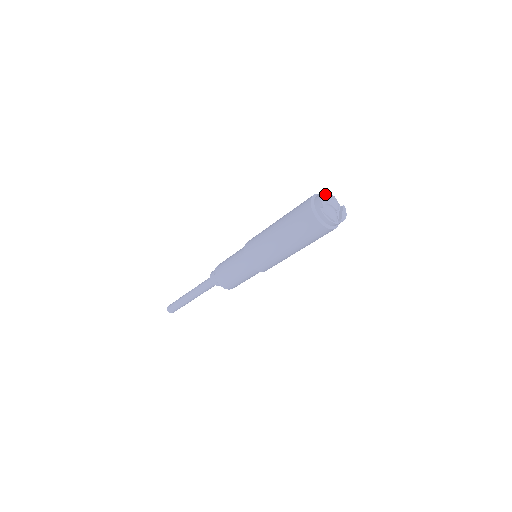
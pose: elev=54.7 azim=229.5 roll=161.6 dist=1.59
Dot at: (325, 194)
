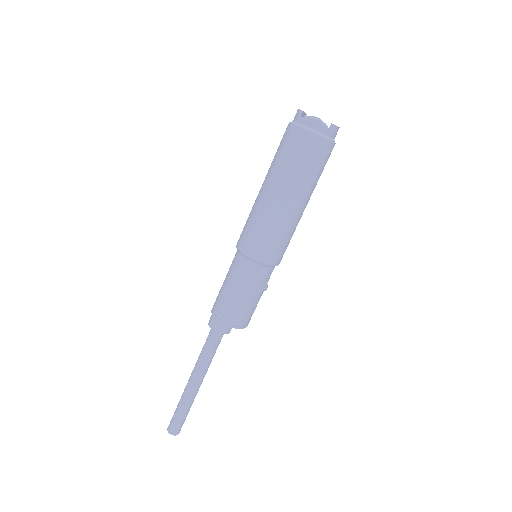
Dot at: occluded
